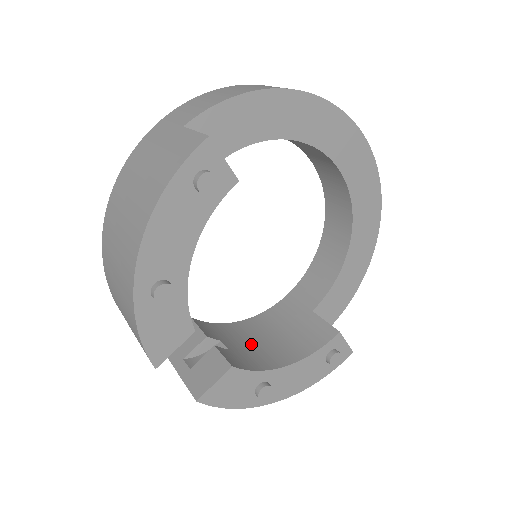
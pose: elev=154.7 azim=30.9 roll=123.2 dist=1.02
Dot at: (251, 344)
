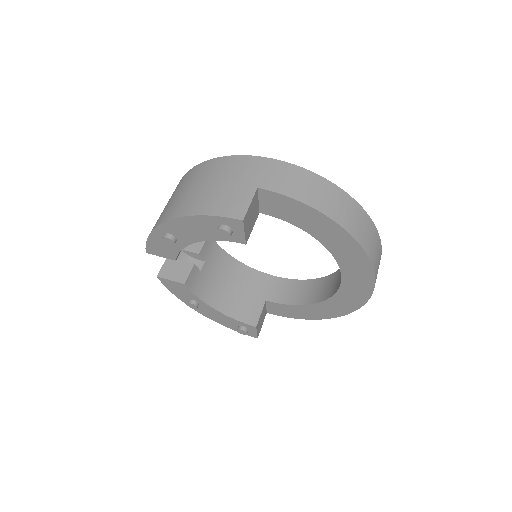
Dot at: (218, 278)
